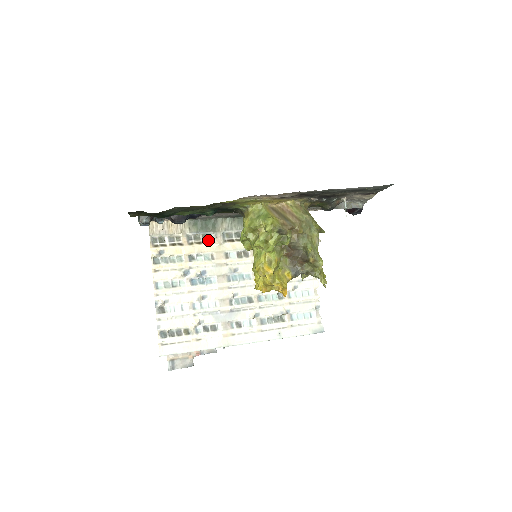
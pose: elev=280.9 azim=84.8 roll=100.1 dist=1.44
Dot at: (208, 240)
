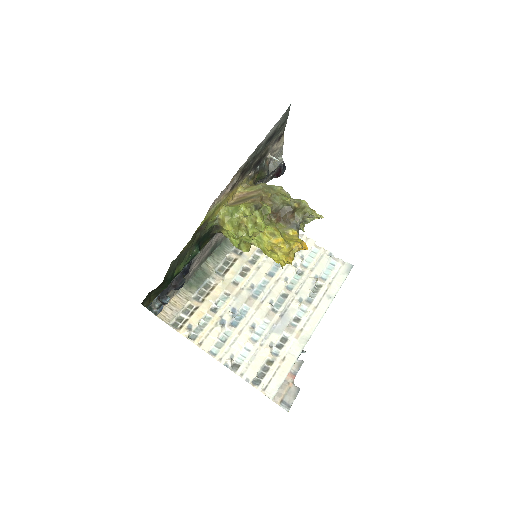
Dot at: (211, 287)
